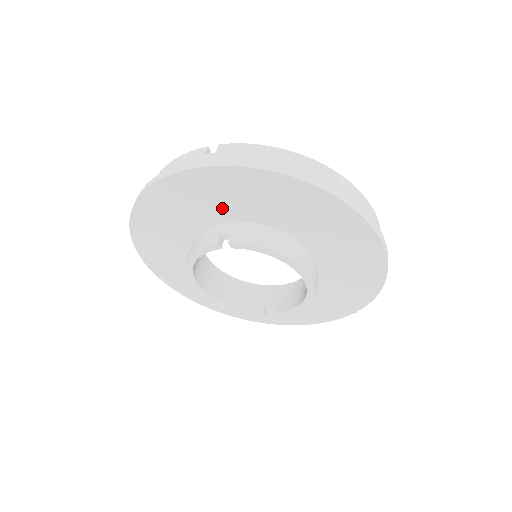
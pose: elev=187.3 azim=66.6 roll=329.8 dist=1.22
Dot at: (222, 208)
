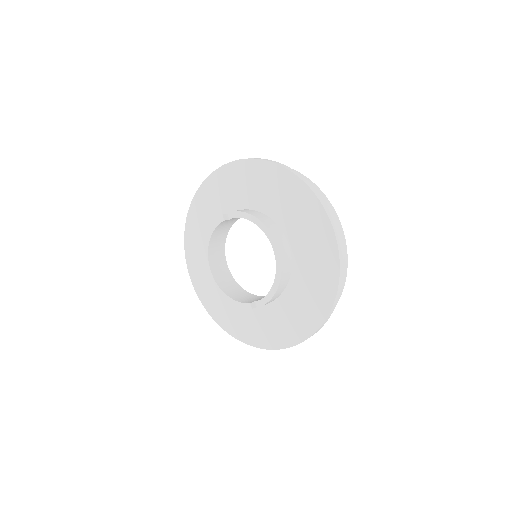
Dot at: (234, 199)
